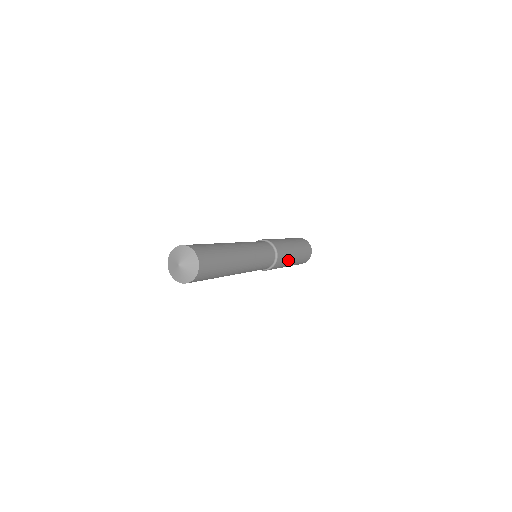
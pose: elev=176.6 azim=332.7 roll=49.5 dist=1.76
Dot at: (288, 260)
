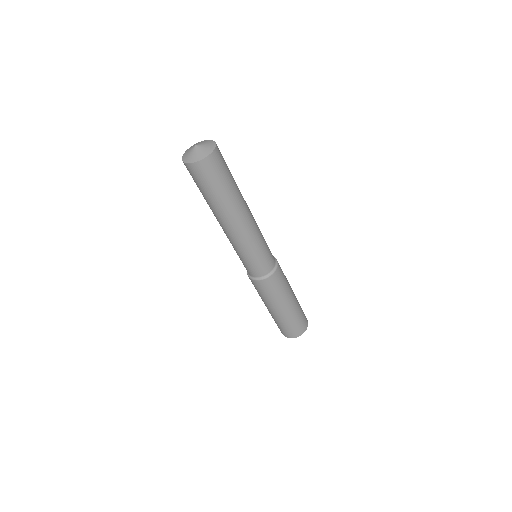
Dot at: (285, 292)
